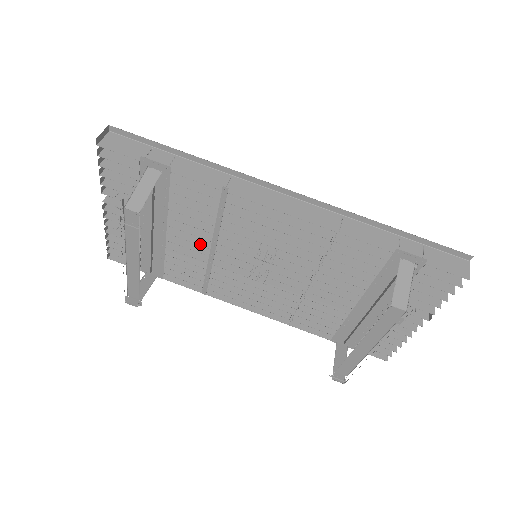
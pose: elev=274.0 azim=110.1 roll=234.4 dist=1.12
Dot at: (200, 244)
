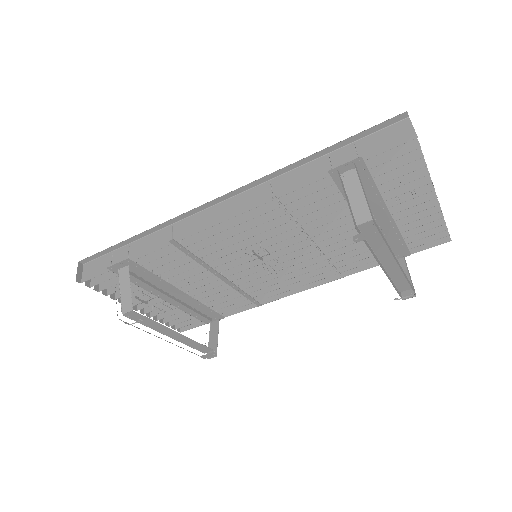
Dot at: (212, 281)
